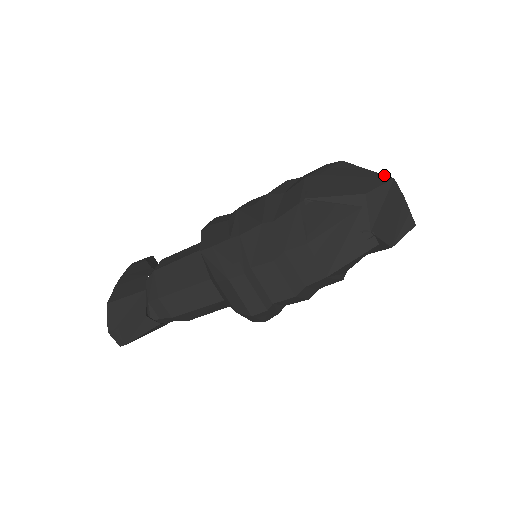
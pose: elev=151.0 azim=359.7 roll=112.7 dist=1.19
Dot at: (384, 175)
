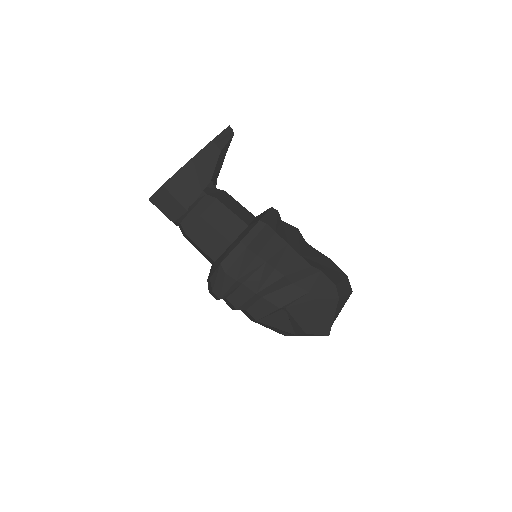
Dot at: (330, 330)
